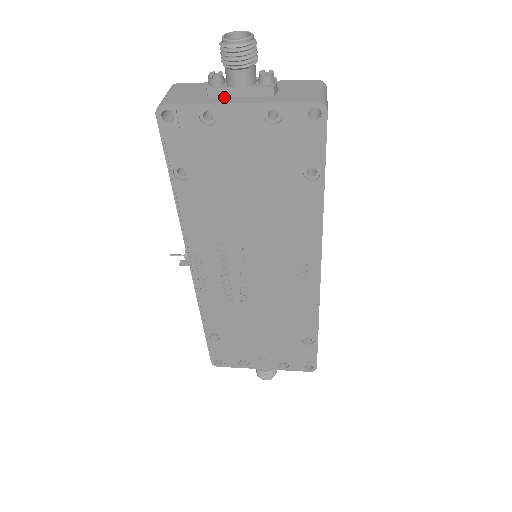
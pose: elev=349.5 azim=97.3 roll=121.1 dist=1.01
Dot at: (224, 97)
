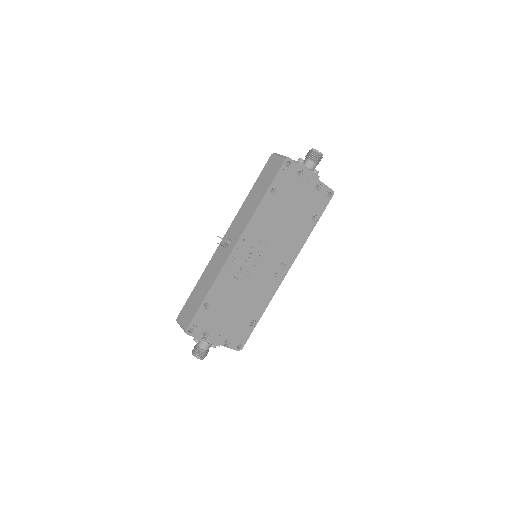
Dot at: occluded
